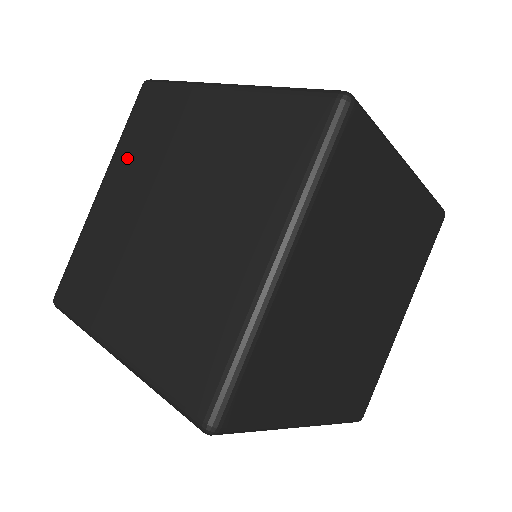
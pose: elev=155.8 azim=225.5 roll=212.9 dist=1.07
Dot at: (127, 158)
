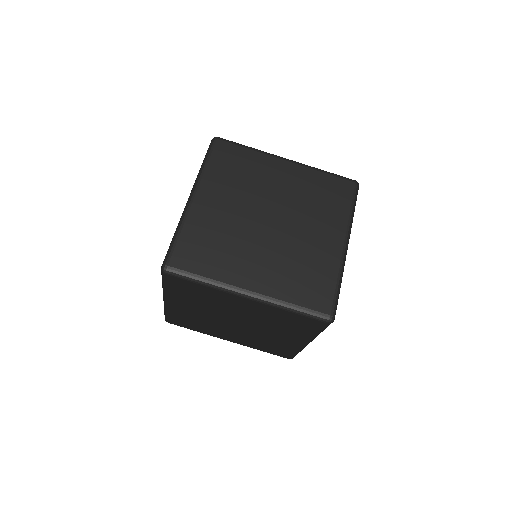
Dot at: occluded
